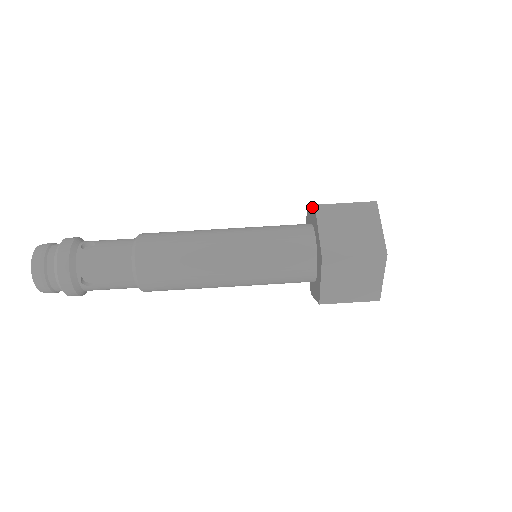
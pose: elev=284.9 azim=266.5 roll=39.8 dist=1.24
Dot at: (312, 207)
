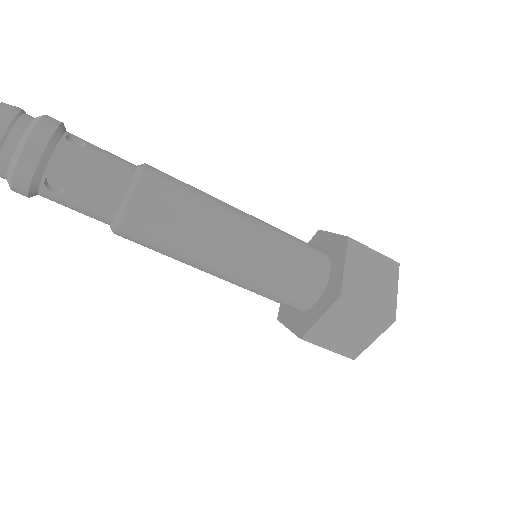
Dot at: (338, 236)
